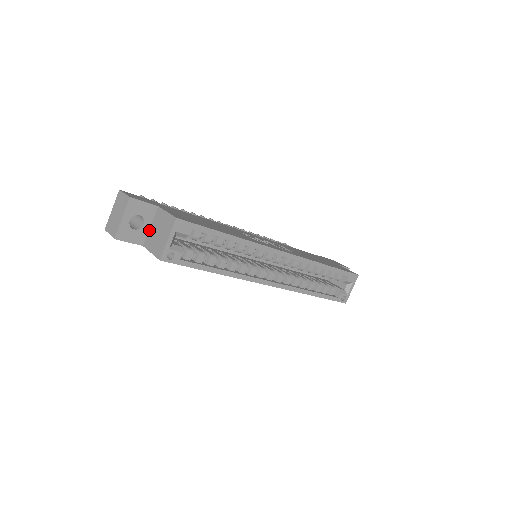
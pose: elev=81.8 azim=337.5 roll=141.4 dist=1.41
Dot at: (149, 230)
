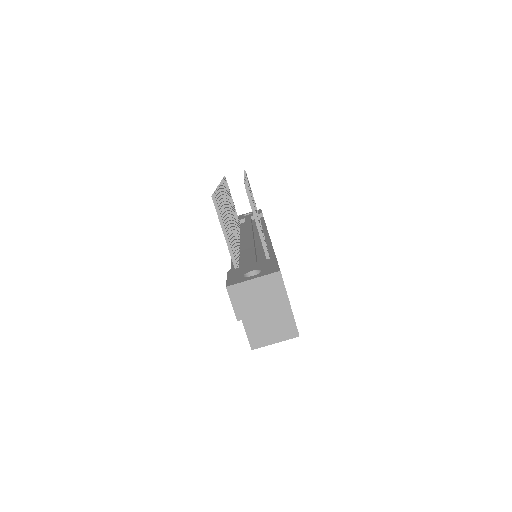
Dot at: occluded
